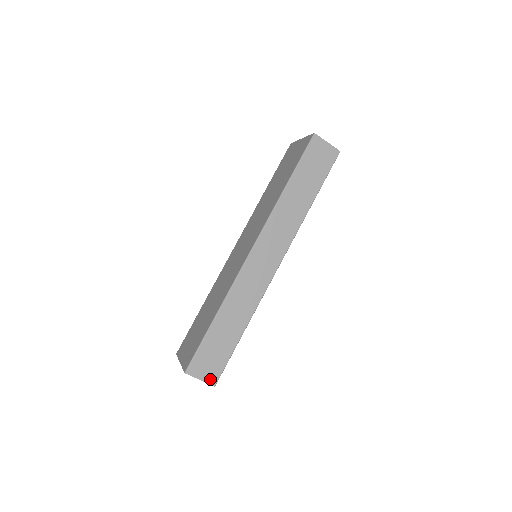
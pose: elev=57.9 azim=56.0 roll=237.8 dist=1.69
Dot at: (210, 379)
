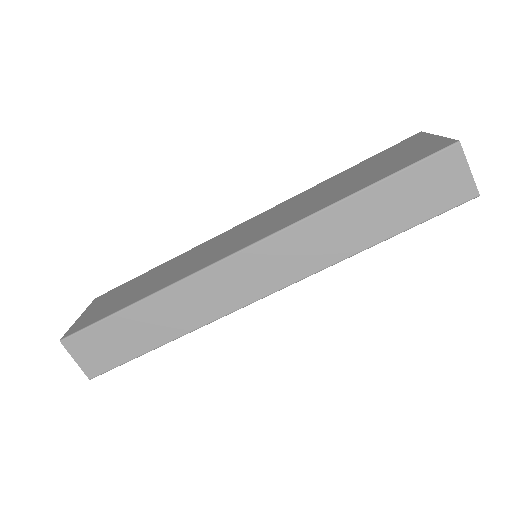
Dot at: (88, 368)
